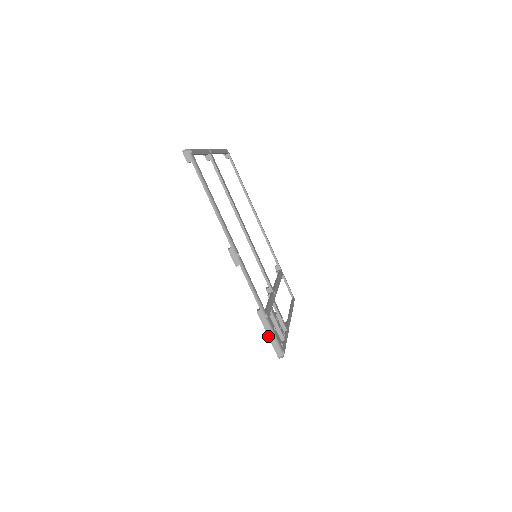
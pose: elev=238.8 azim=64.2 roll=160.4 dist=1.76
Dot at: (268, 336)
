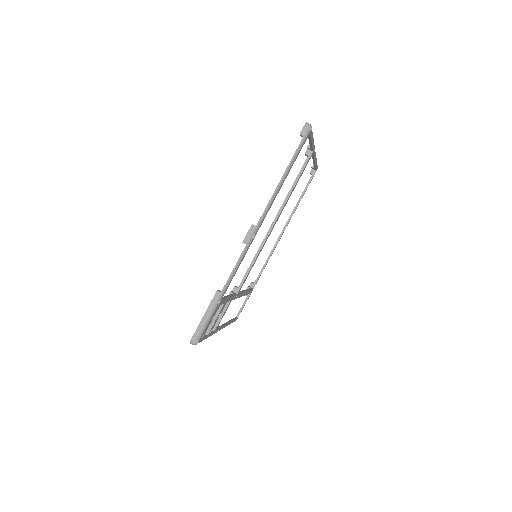
Dot at: (203, 317)
